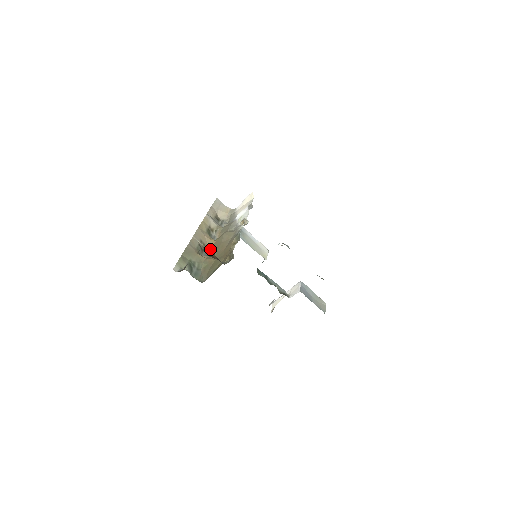
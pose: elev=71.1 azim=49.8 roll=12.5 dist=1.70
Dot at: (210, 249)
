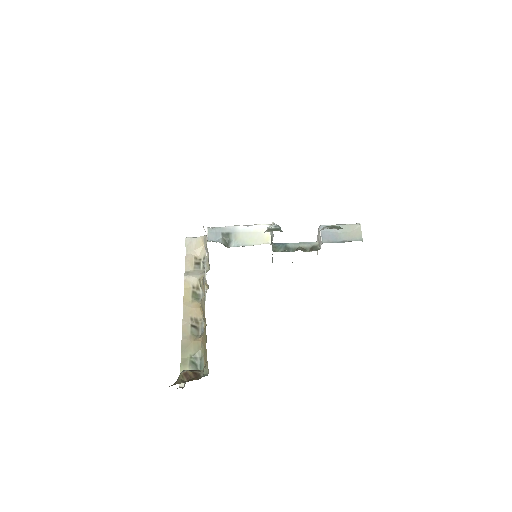
Dot at: occluded
